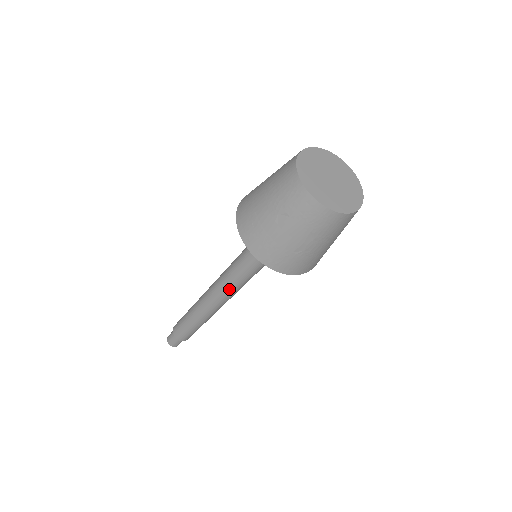
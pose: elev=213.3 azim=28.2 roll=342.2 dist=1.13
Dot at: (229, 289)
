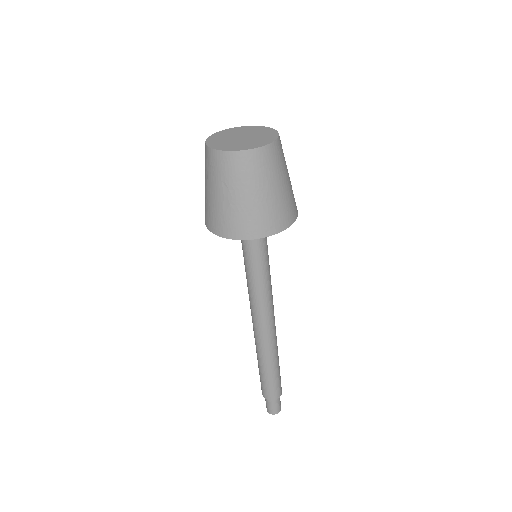
Dot at: (253, 303)
